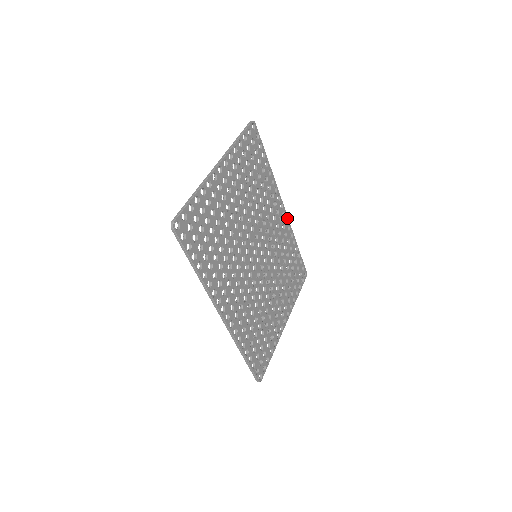
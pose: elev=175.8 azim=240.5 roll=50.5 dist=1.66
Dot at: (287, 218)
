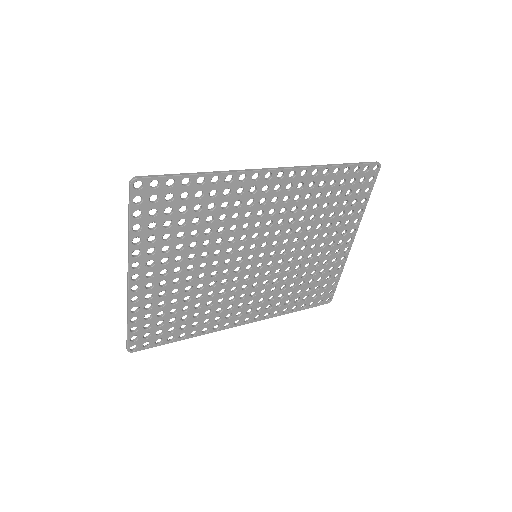
Dot at: (292, 170)
